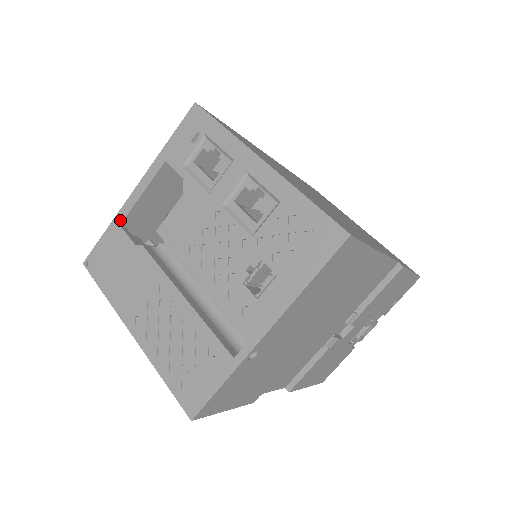
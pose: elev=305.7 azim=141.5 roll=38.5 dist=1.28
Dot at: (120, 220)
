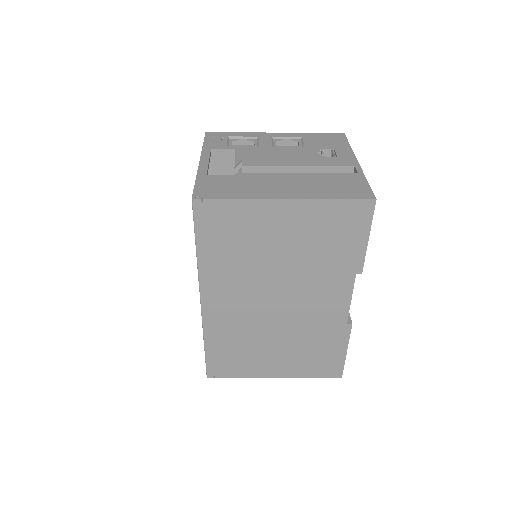
Dot at: (204, 173)
